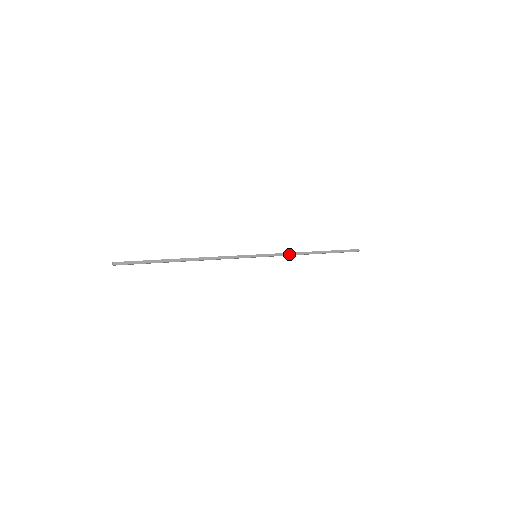
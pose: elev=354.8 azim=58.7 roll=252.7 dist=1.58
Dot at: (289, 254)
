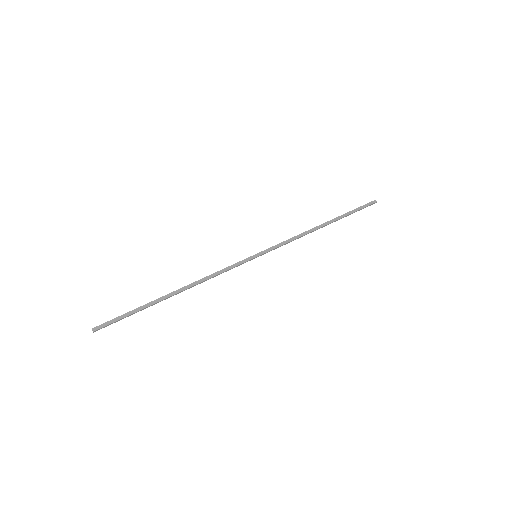
Dot at: (294, 238)
